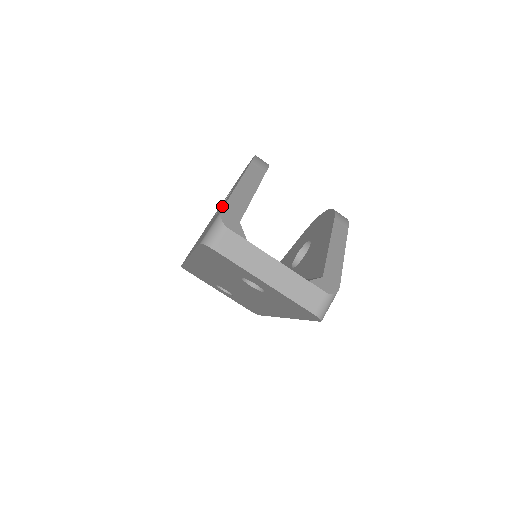
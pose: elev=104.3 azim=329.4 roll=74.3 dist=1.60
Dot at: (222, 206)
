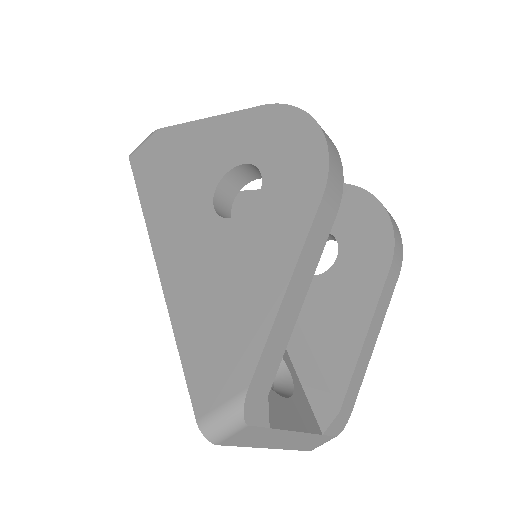
Dot at: (242, 295)
